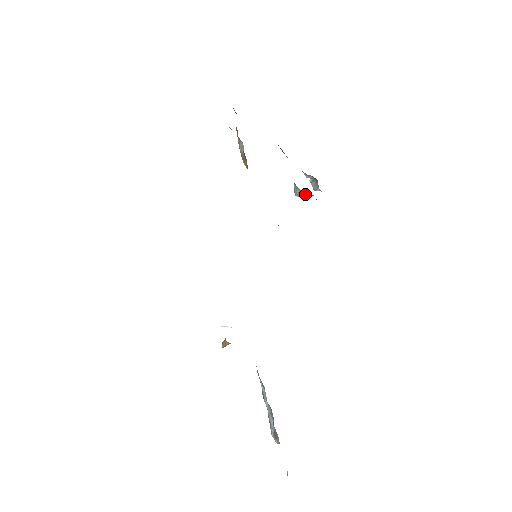
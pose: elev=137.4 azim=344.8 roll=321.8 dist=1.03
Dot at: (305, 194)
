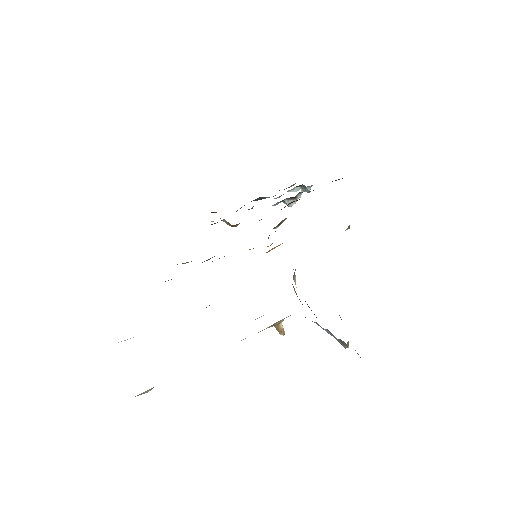
Dot at: (292, 198)
